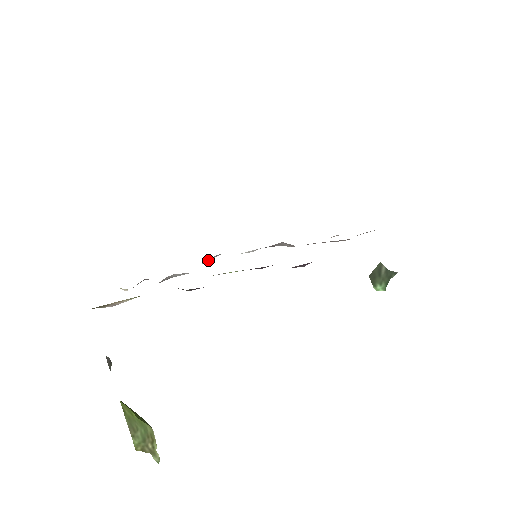
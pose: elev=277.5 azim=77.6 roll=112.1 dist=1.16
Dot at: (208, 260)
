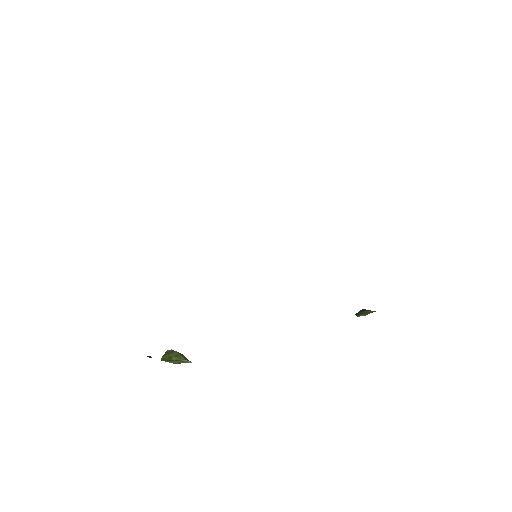
Dot at: occluded
